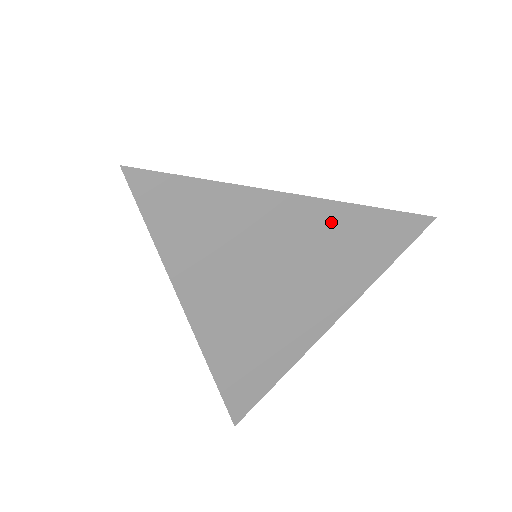
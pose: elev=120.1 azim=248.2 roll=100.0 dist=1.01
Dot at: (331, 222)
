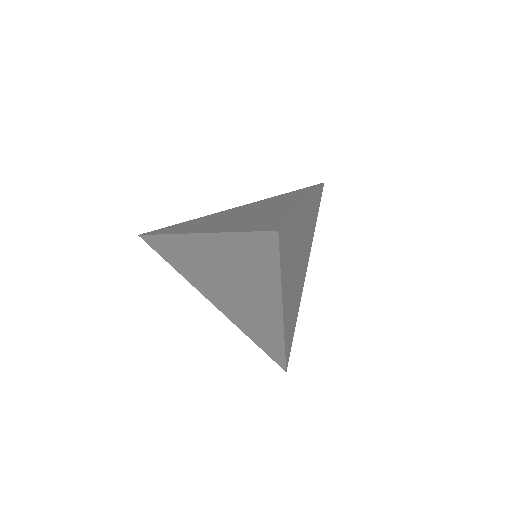
Dot at: (310, 210)
